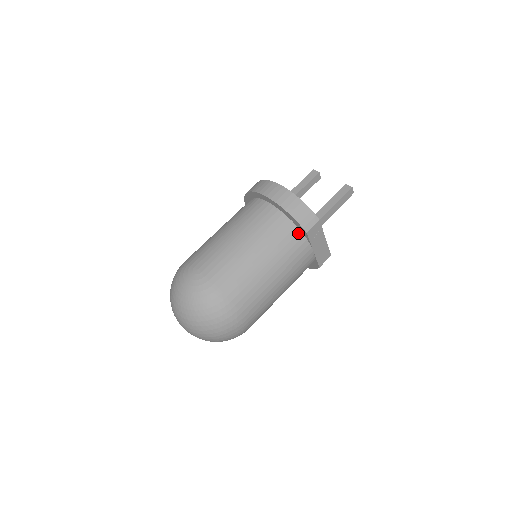
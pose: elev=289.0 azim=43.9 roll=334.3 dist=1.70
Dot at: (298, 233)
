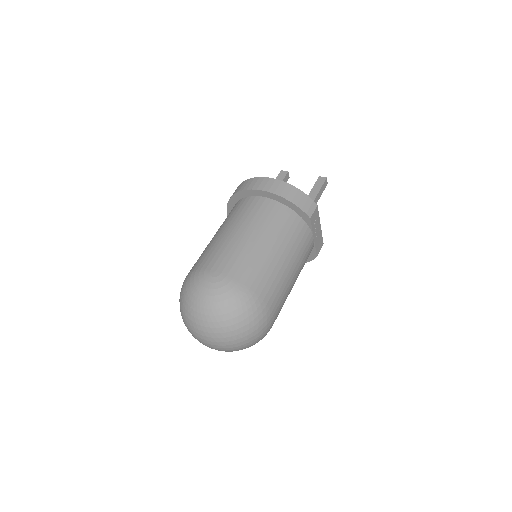
Dot at: (300, 221)
